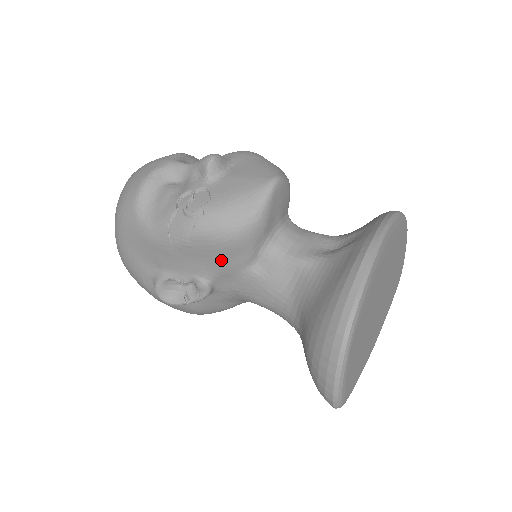
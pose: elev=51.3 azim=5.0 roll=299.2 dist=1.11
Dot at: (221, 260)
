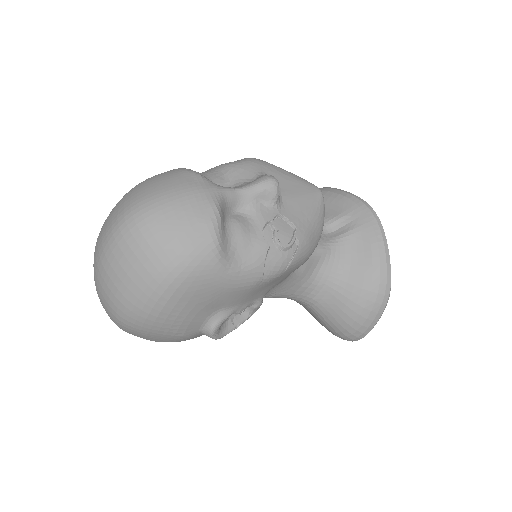
Dot at: (287, 276)
